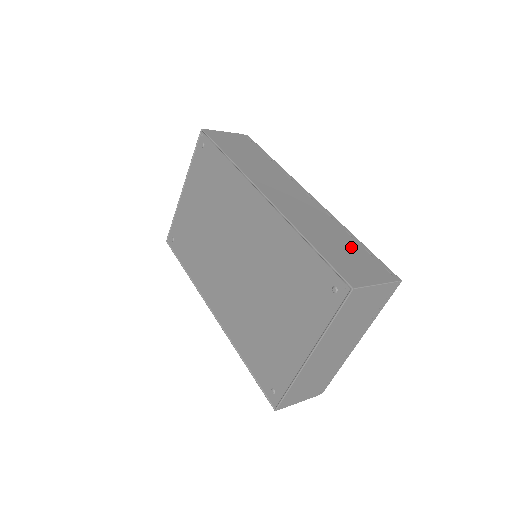
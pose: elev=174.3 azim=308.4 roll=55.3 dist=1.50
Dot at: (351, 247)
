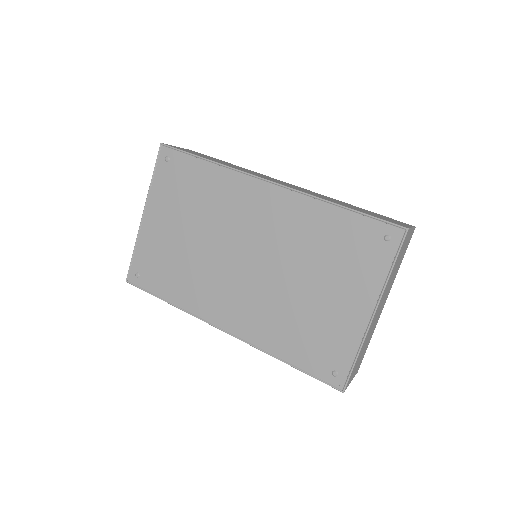
Dot at: (365, 210)
